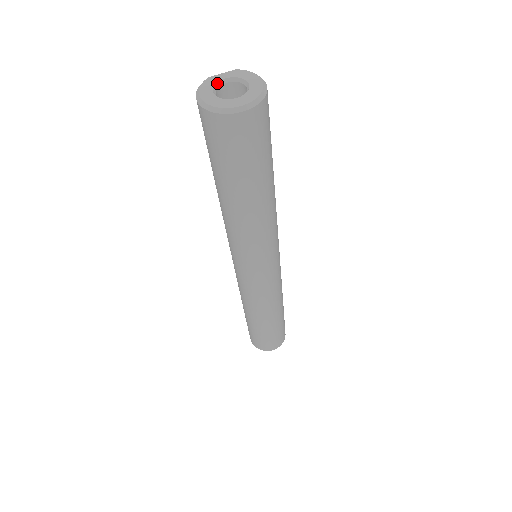
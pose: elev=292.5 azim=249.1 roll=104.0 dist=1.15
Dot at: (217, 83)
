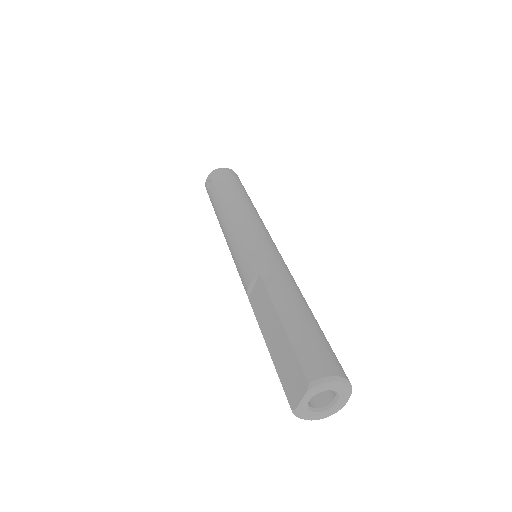
Dot at: (307, 406)
